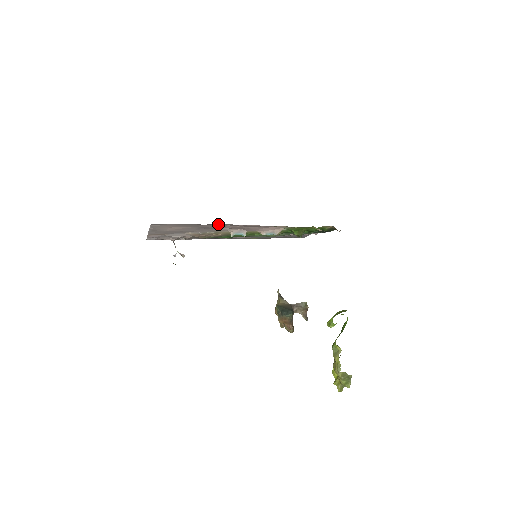
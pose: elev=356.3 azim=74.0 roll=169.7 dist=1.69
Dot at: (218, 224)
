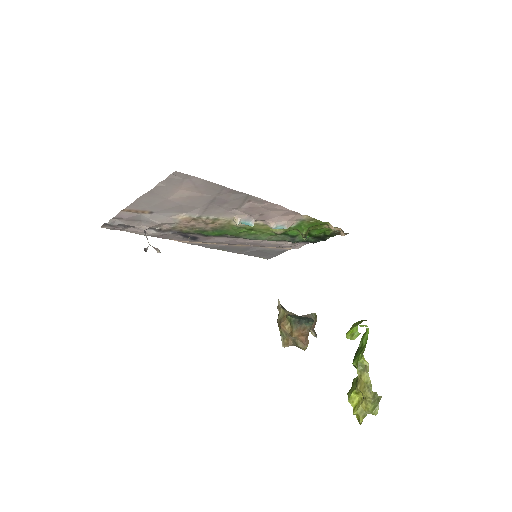
Dot at: (246, 194)
